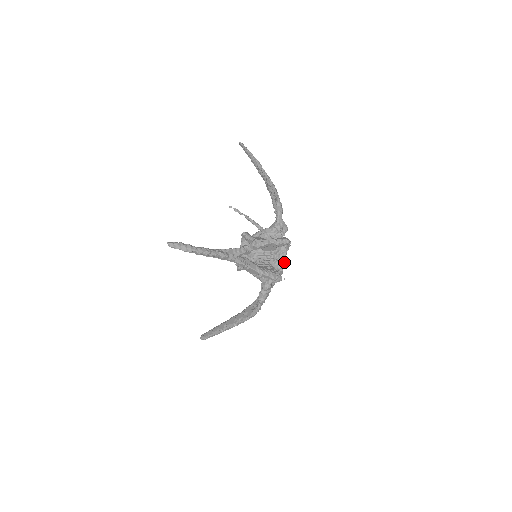
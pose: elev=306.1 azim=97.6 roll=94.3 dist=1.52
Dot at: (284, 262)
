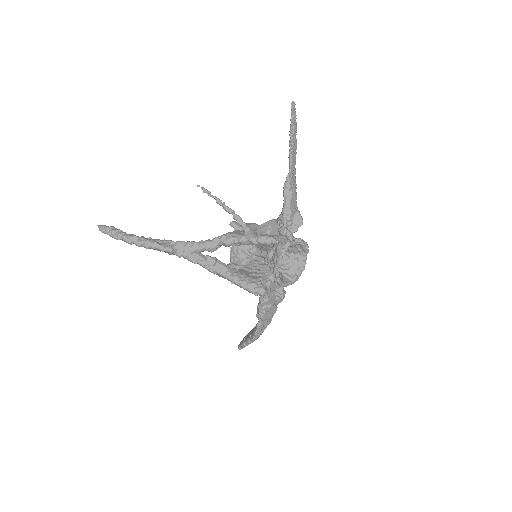
Dot at: (278, 270)
